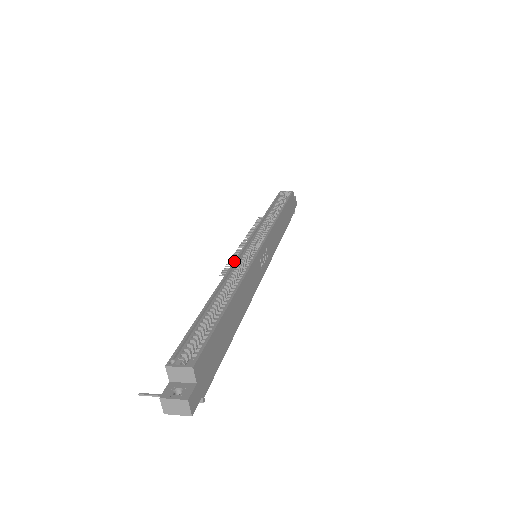
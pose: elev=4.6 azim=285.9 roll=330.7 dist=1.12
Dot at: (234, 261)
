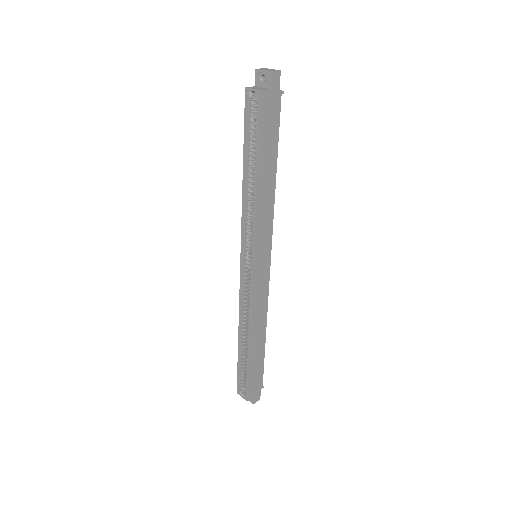
Dot at: (239, 295)
